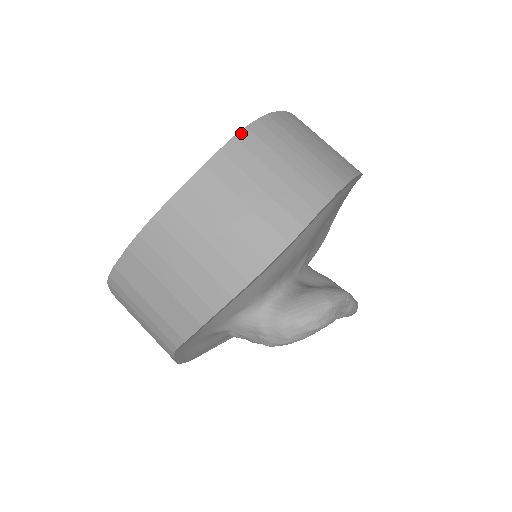
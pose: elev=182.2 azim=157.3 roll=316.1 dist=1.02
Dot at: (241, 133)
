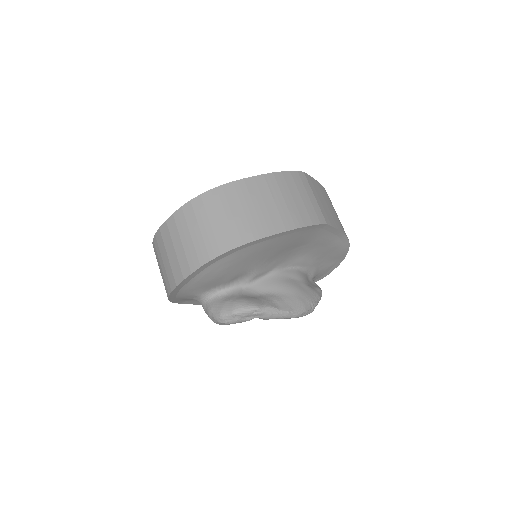
Dot at: (186, 205)
